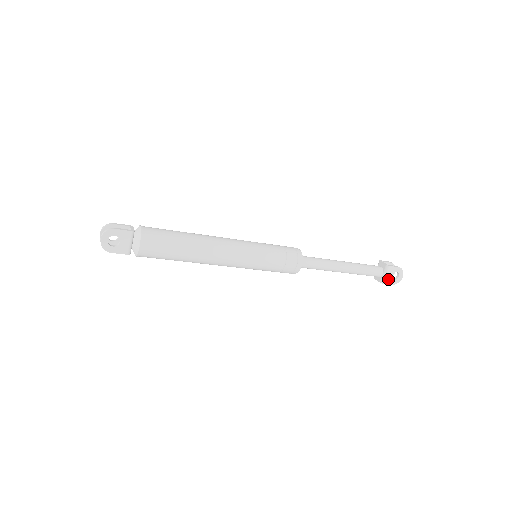
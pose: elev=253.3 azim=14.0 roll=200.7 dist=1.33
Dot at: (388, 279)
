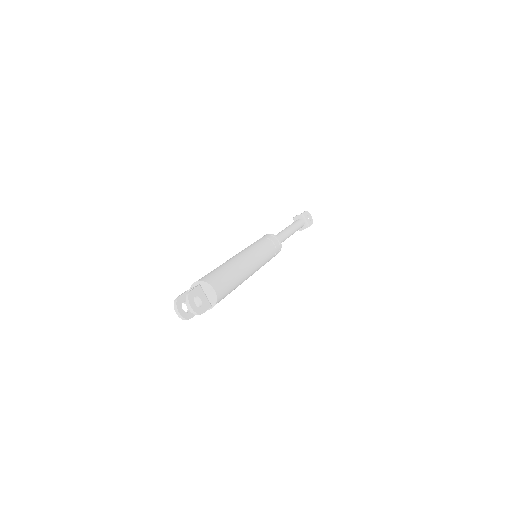
Dot at: (309, 222)
